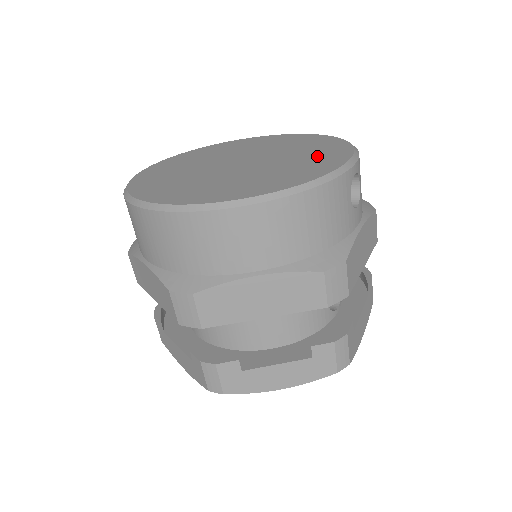
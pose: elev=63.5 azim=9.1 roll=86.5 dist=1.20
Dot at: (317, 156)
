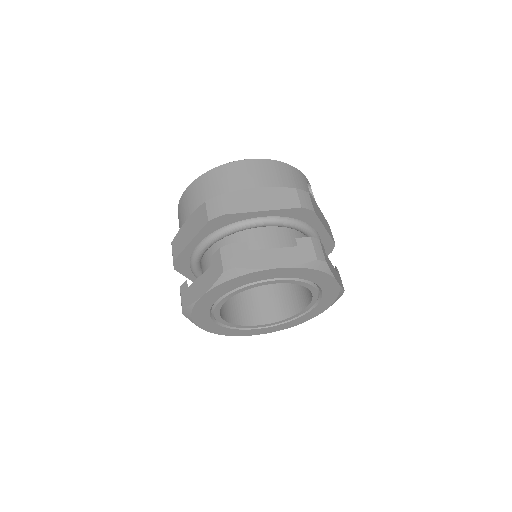
Dot at: occluded
